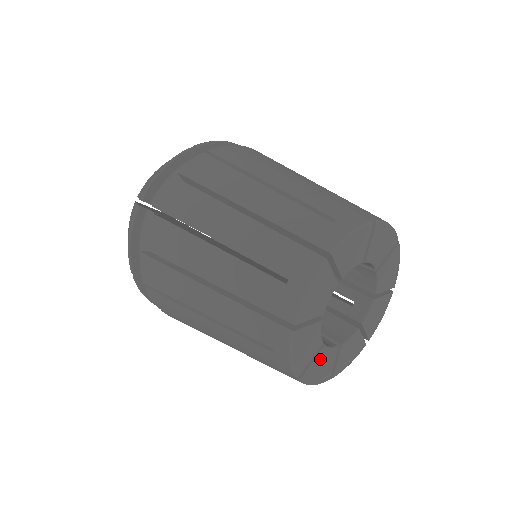
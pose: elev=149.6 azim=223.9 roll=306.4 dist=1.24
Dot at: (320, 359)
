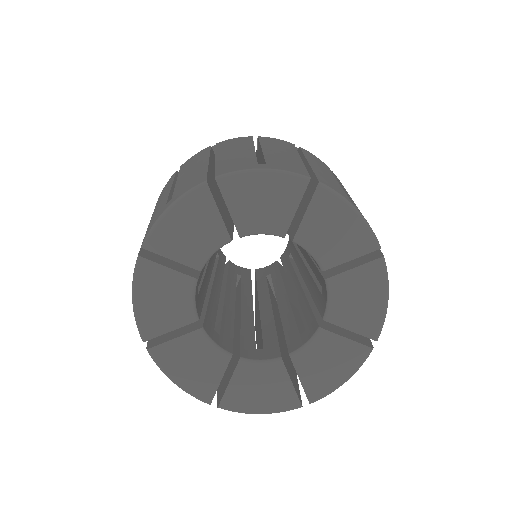
Dot at: (191, 347)
